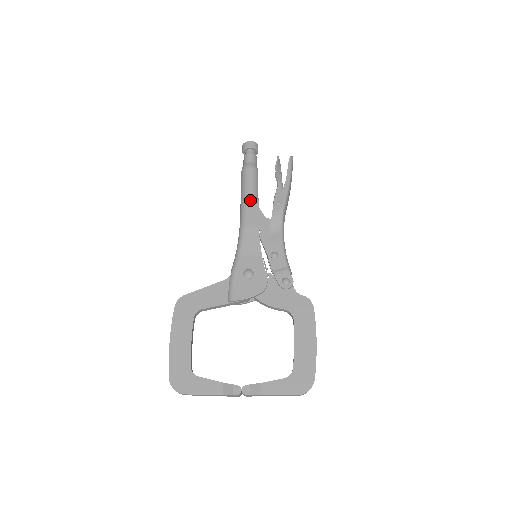
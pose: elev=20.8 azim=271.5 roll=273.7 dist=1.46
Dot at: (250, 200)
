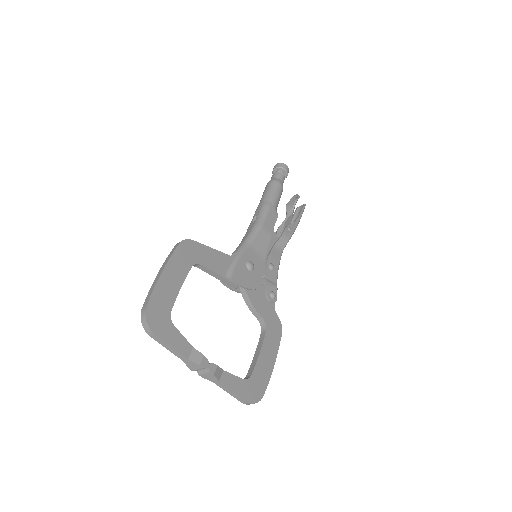
Dot at: (273, 209)
